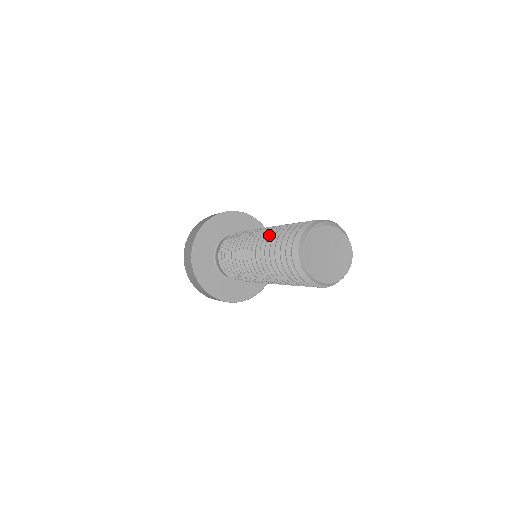
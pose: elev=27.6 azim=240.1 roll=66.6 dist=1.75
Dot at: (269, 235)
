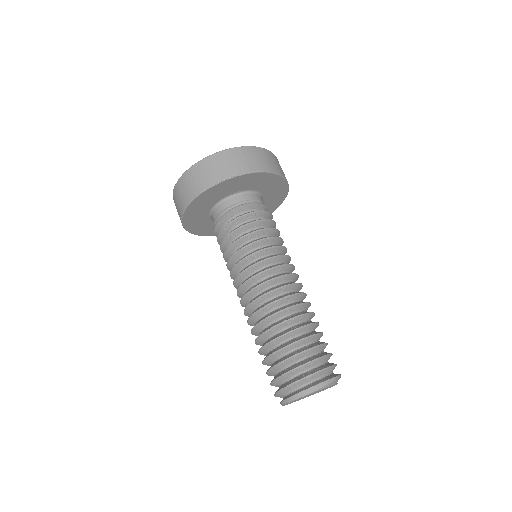
Dot at: (281, 314)
